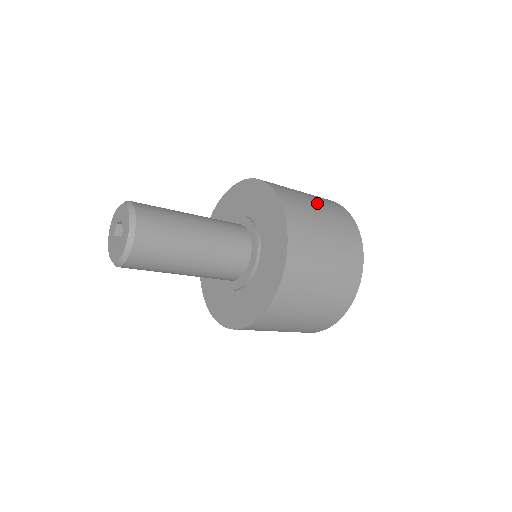
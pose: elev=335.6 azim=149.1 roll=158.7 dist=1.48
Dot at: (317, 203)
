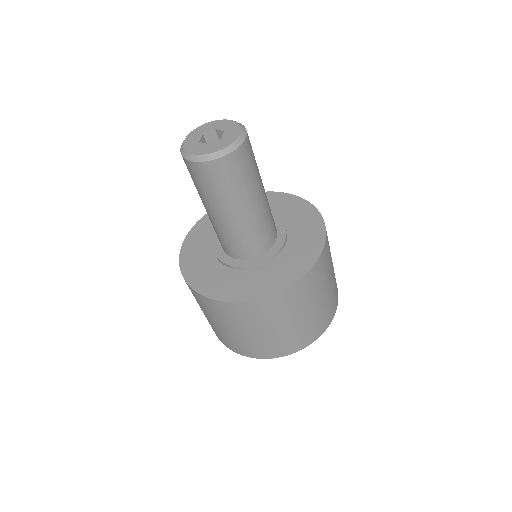
Dot at: occluded
